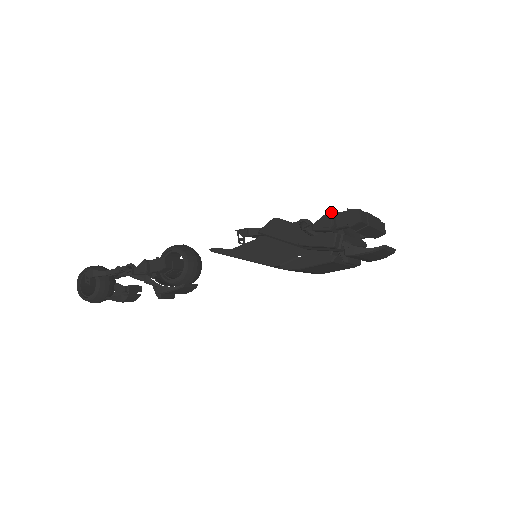
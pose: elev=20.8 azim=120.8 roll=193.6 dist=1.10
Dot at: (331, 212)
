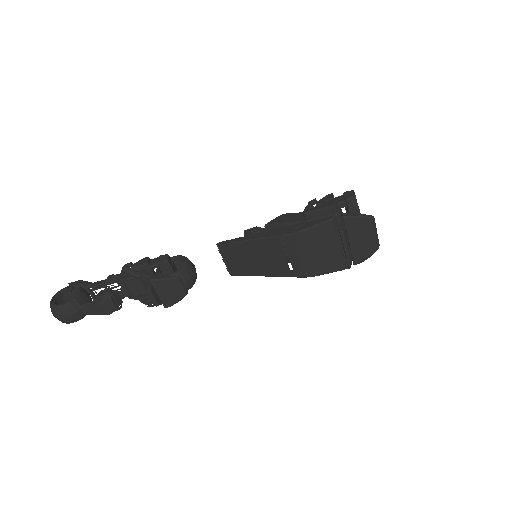
Dot at: (331, 195)
